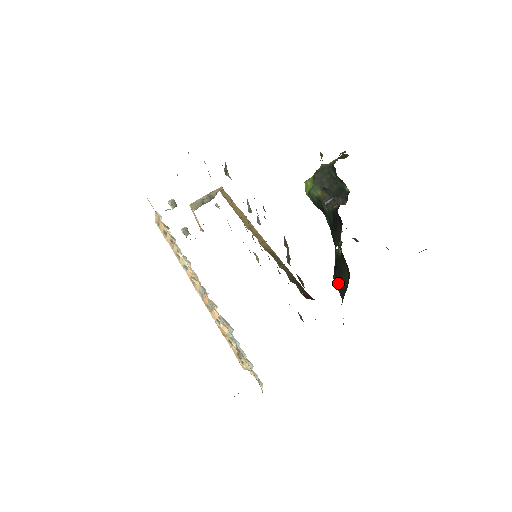
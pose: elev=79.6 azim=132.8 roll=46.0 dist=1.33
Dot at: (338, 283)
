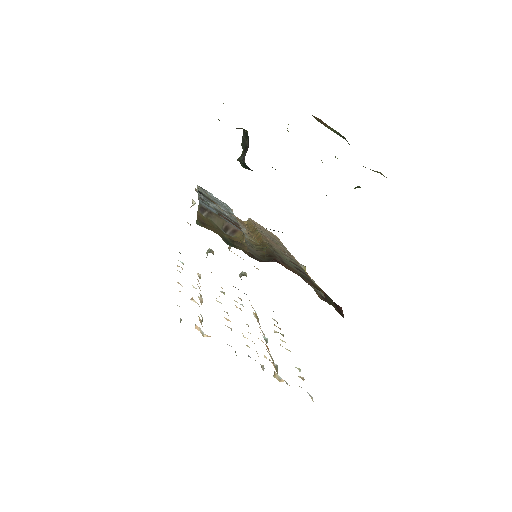
Dot at: occluded
